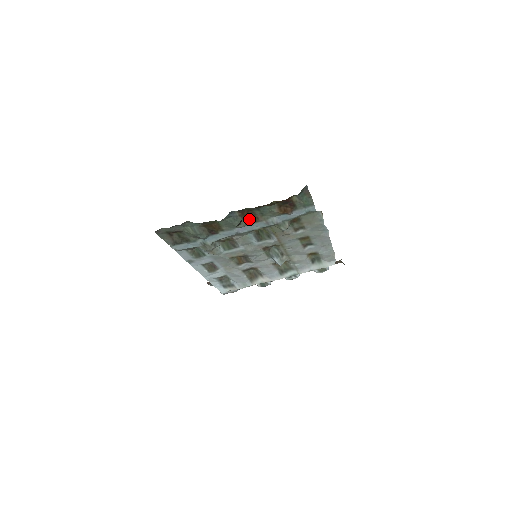
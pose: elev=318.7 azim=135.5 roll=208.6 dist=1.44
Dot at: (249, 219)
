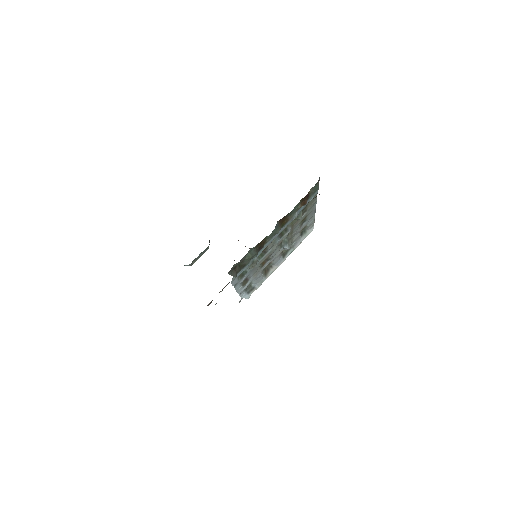
Dot at: (283, 223)
